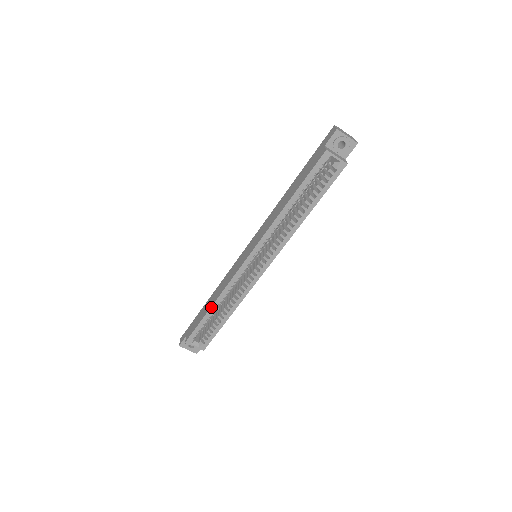
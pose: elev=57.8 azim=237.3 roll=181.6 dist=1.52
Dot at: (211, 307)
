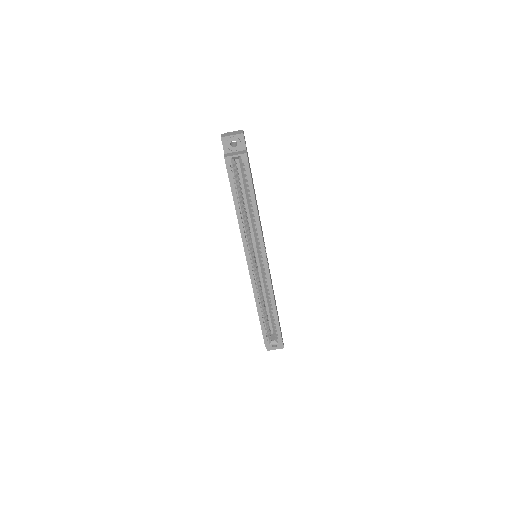
Dot at: (258, 312)
